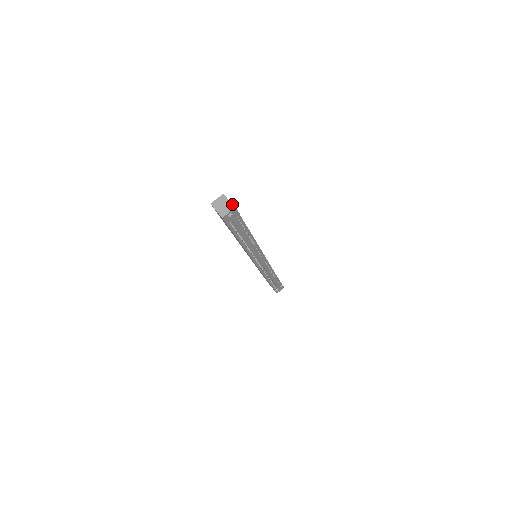
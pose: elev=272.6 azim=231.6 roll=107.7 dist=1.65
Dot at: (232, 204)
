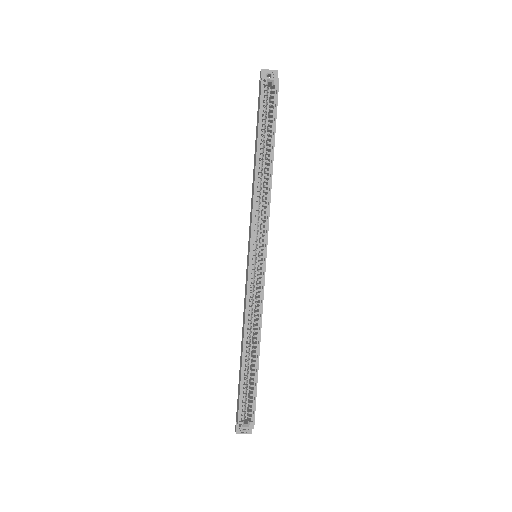
Dot at: (251, 432)
